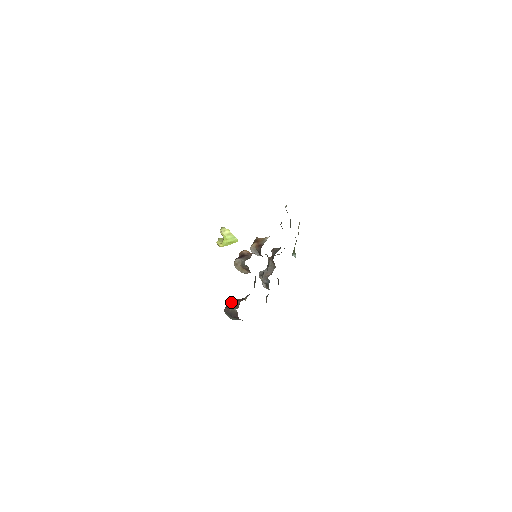
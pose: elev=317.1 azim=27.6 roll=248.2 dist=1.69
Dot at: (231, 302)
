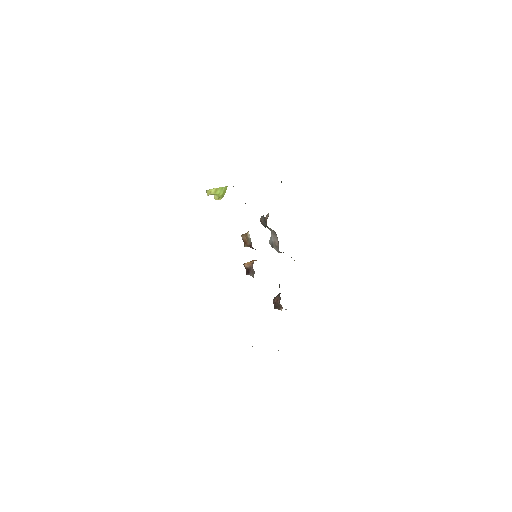
Dot at: (274, 304)
